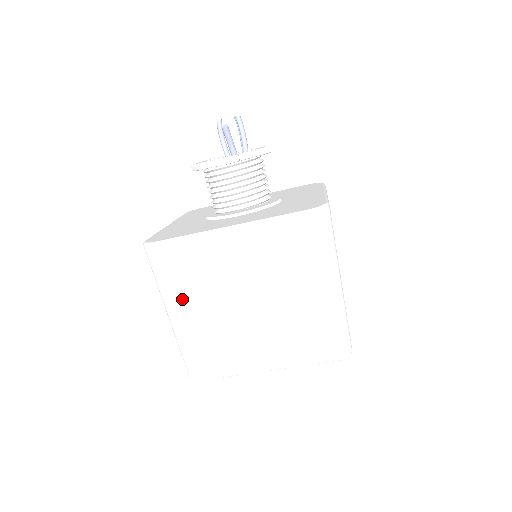
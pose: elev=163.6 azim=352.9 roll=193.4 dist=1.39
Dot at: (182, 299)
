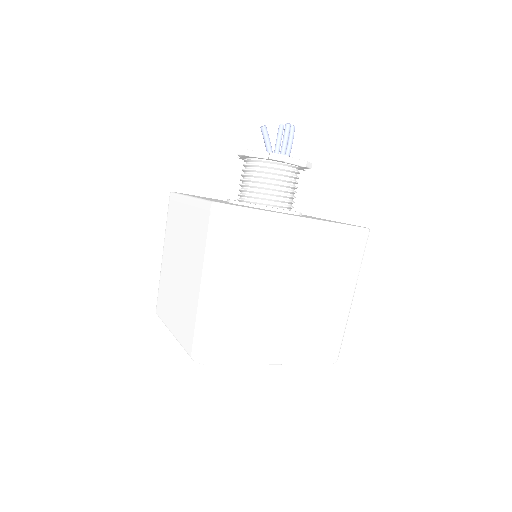
Dot at: (166, 242)
